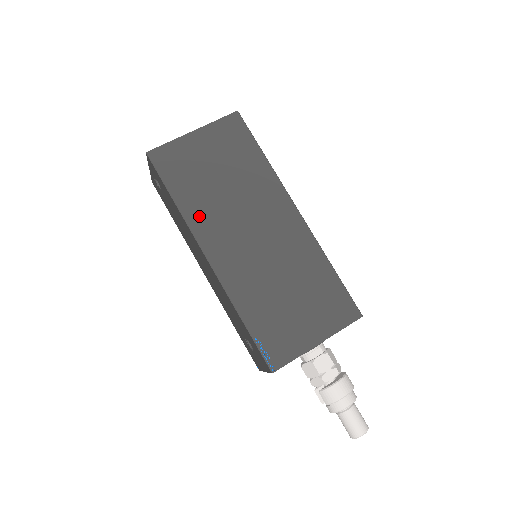
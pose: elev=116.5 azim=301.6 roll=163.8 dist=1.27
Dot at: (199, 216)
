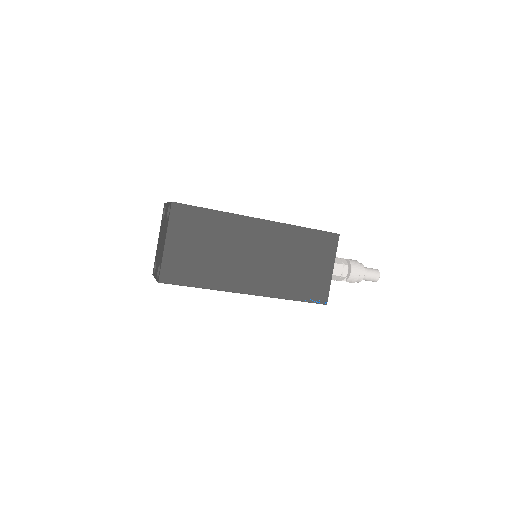
Dot at: (221, 280)
